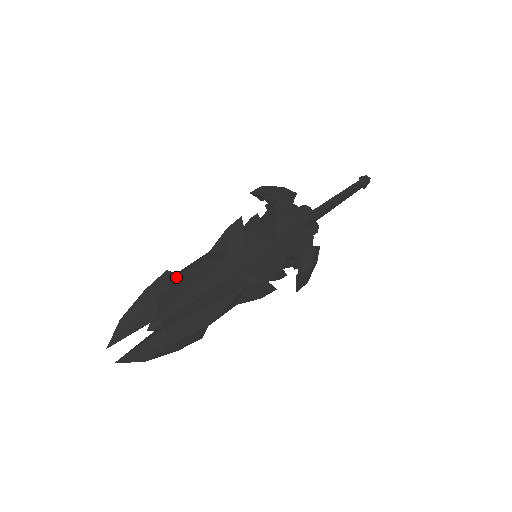
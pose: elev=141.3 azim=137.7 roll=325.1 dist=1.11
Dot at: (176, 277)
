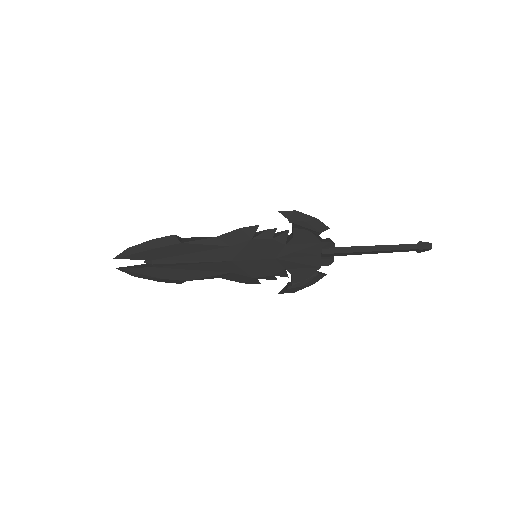
Dot at: (177, 243)
